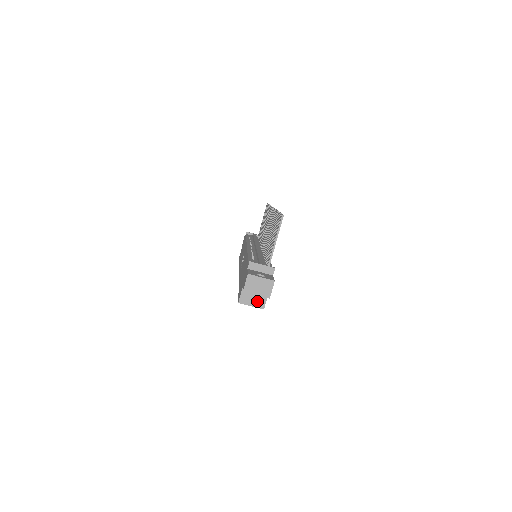
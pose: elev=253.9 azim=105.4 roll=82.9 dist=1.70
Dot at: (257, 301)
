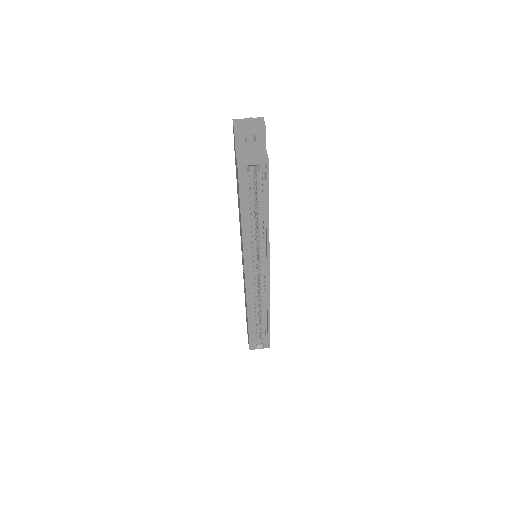
Dot at: (257, 157)
